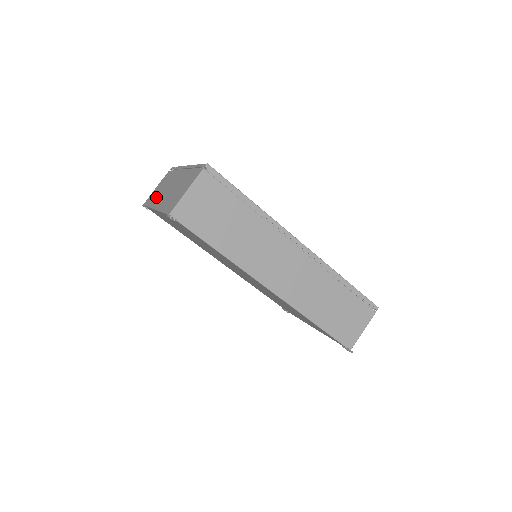
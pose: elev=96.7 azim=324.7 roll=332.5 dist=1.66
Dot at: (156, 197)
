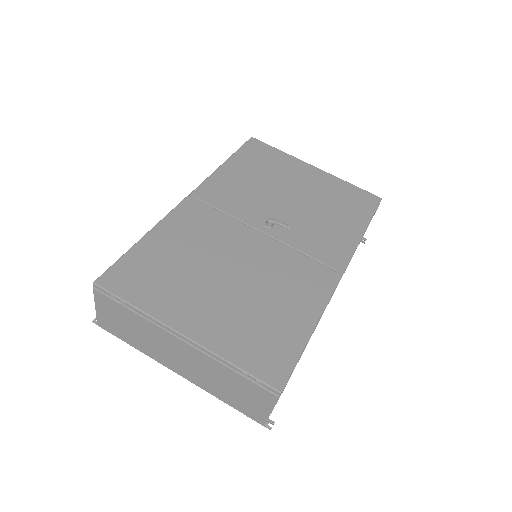
Dot at: (143, 346)
